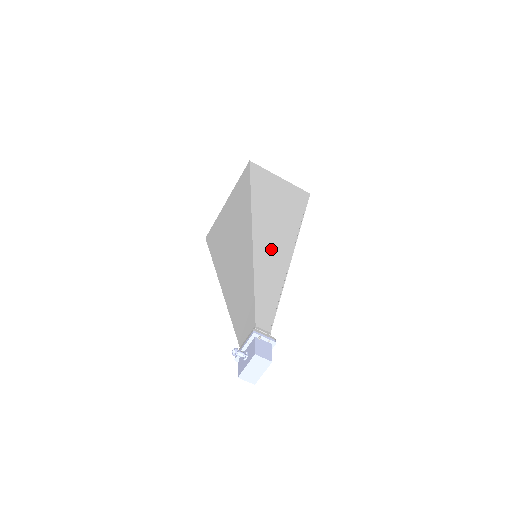
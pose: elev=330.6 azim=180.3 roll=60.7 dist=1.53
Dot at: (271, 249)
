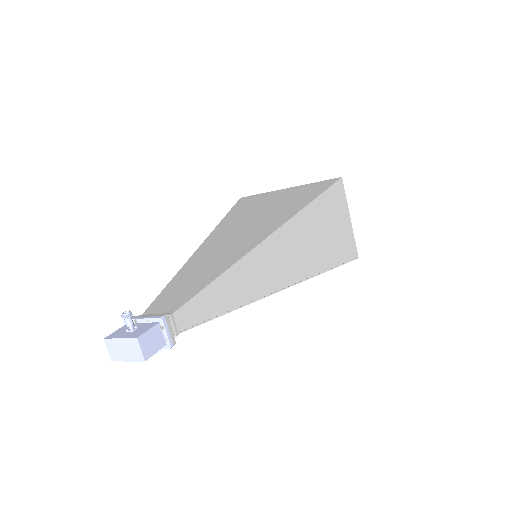
Dot at: (271, 265)
